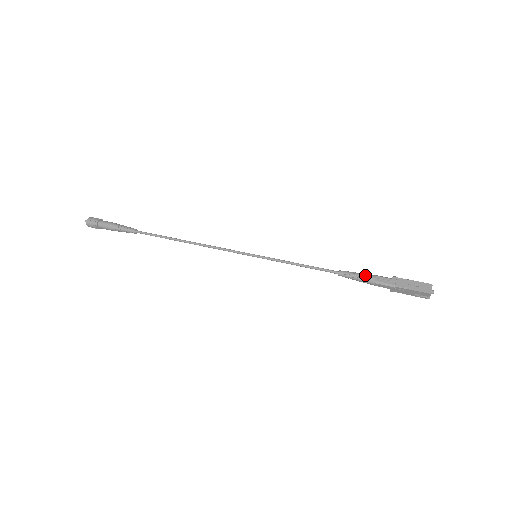
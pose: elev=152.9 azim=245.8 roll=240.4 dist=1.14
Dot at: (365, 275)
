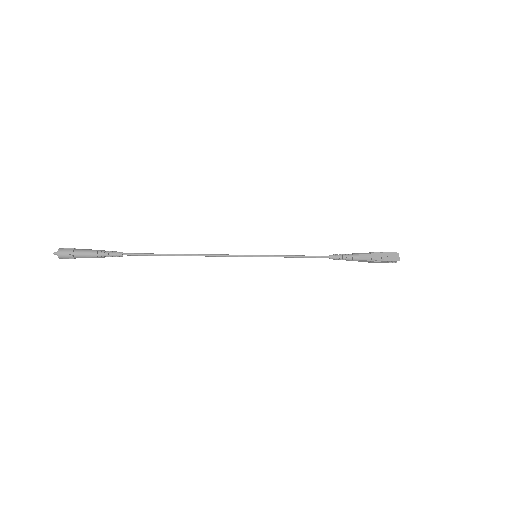
Dot at: (351, 255)
